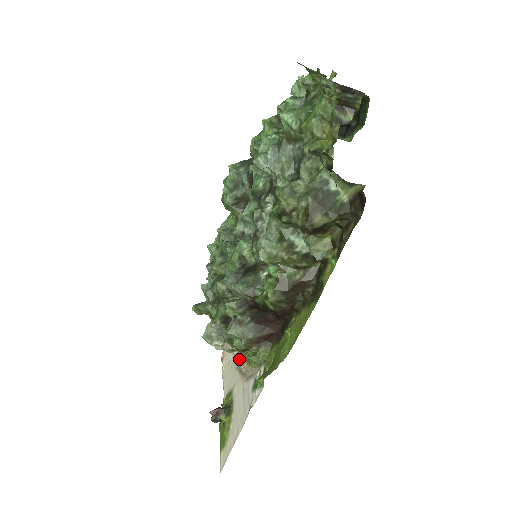
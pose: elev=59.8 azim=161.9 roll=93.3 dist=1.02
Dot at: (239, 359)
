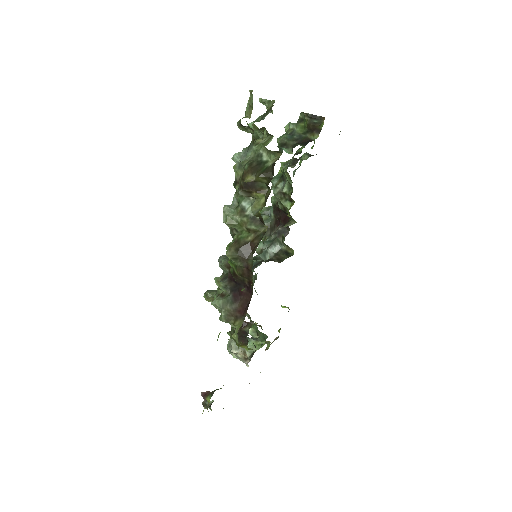
Dot at: occluded
